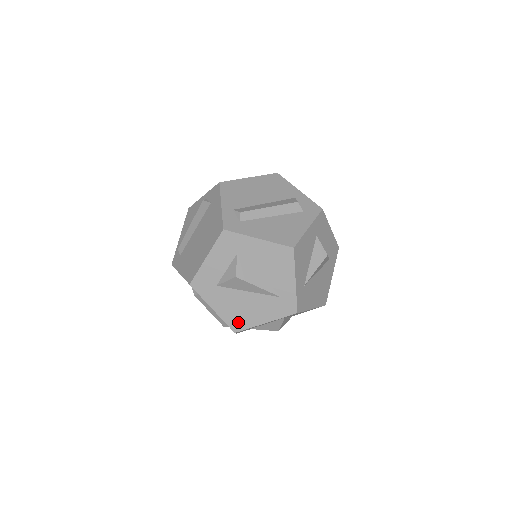
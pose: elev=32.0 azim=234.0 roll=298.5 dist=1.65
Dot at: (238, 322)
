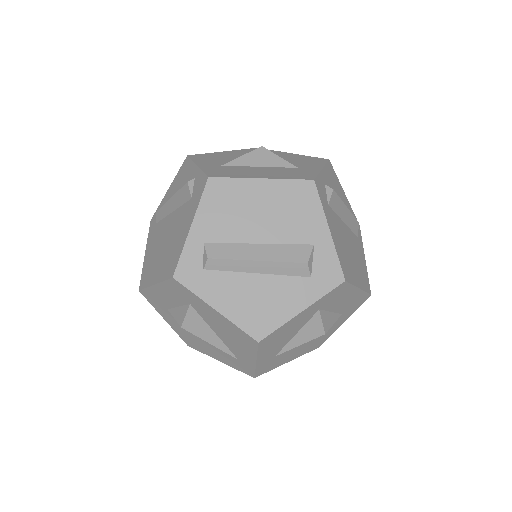
Dot at: (191, 343)
